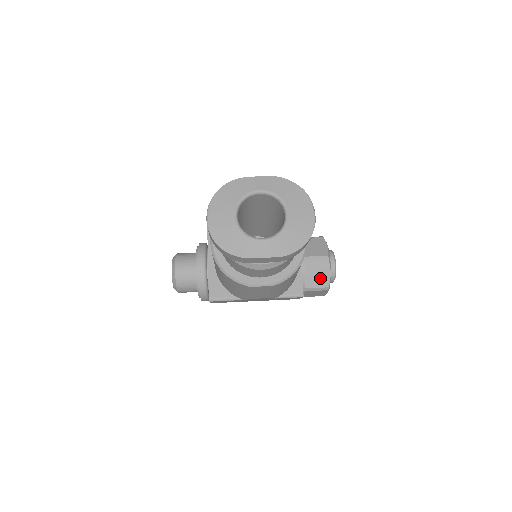
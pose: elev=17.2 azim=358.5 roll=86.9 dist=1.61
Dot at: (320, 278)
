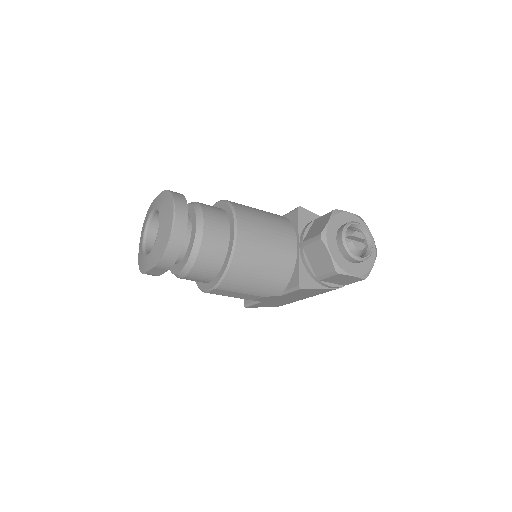
Dot at: (323, 262)
